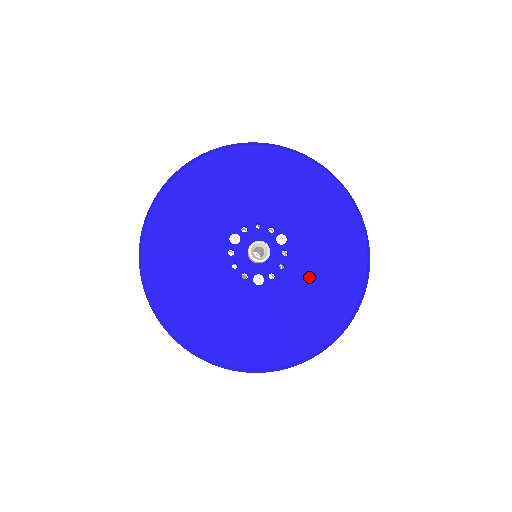
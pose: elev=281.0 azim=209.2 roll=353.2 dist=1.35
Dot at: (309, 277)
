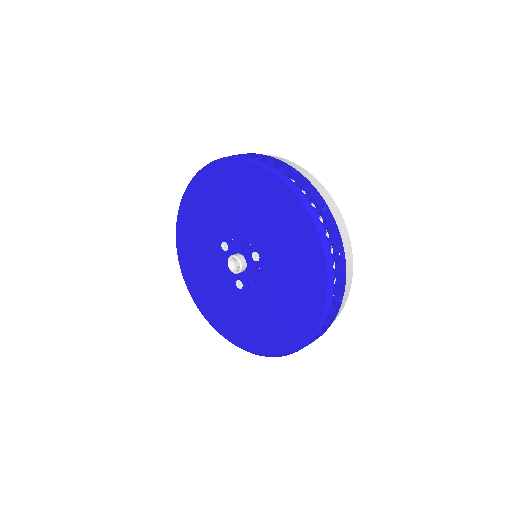
Dot at: (275, 295)
